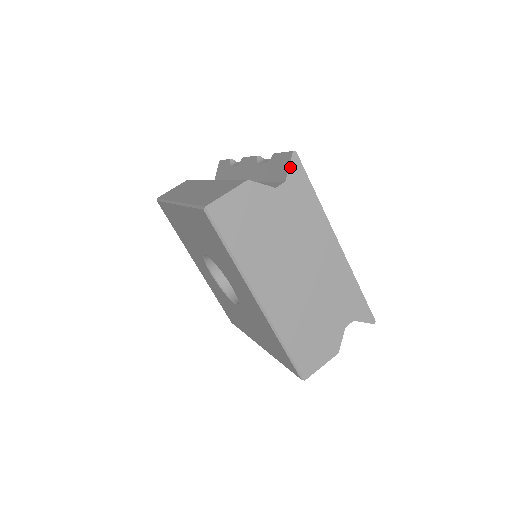
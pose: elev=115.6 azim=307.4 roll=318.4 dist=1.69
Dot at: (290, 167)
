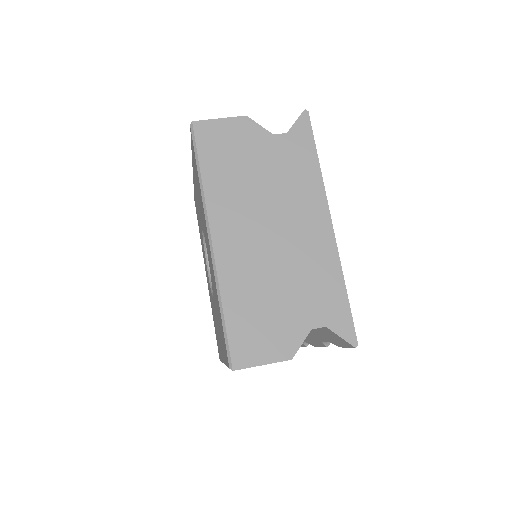
Dot at: (297, 122)
